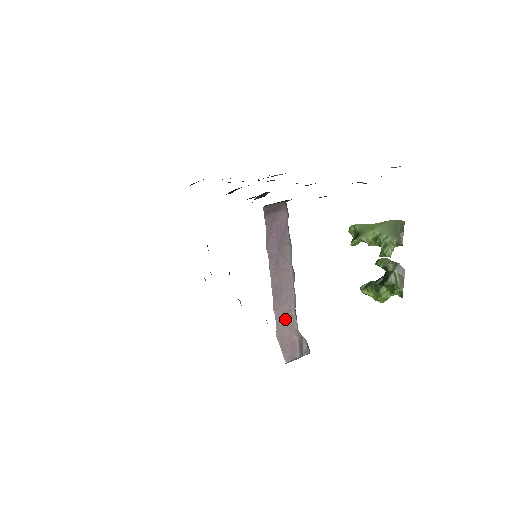
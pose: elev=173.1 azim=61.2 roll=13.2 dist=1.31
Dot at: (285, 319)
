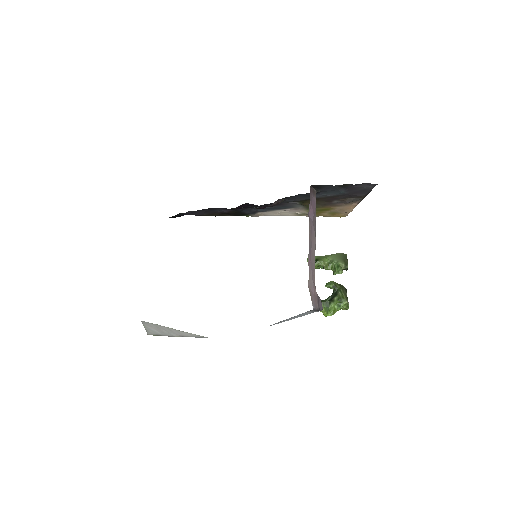
Dot at: (312, 274)
